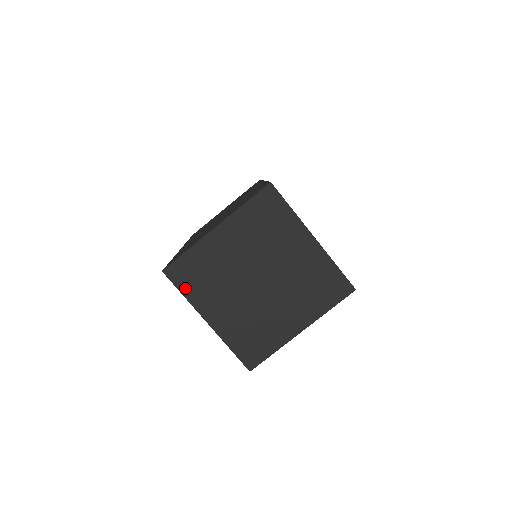
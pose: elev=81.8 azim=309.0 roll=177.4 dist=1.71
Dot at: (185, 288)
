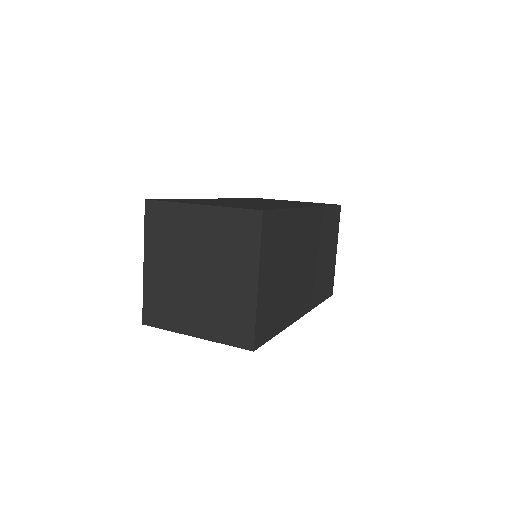
Dot at: (163, 324)
